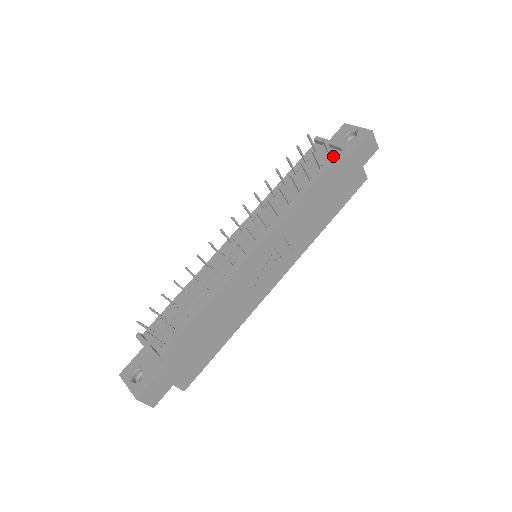
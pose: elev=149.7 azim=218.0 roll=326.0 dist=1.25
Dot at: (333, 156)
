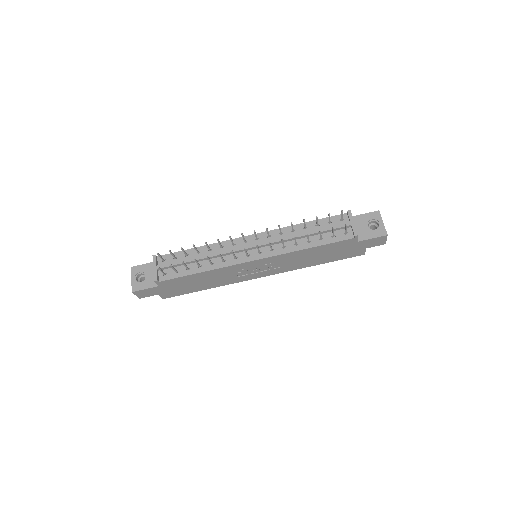
Dot at: (347, 236)
